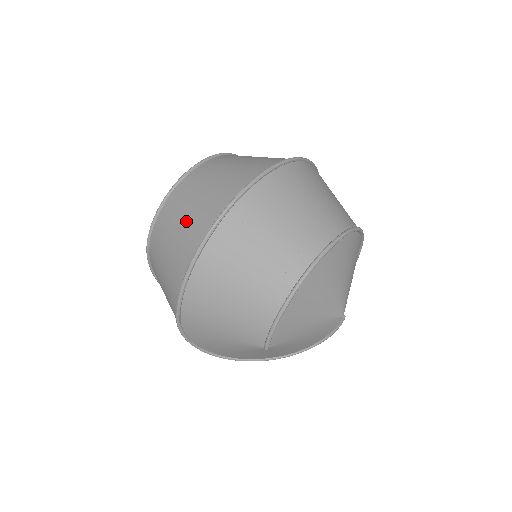
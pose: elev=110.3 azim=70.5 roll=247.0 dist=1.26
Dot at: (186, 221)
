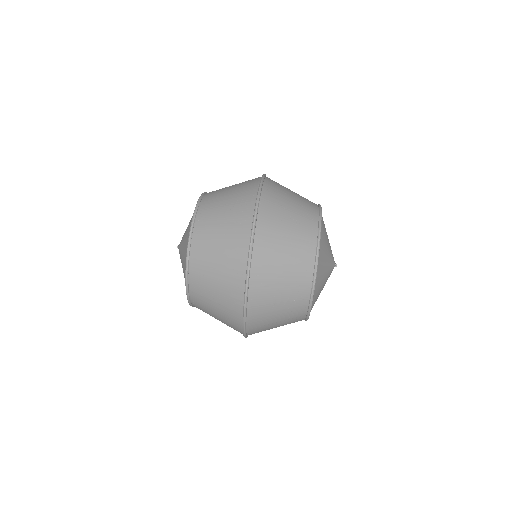
Dot at: (219, 310)
